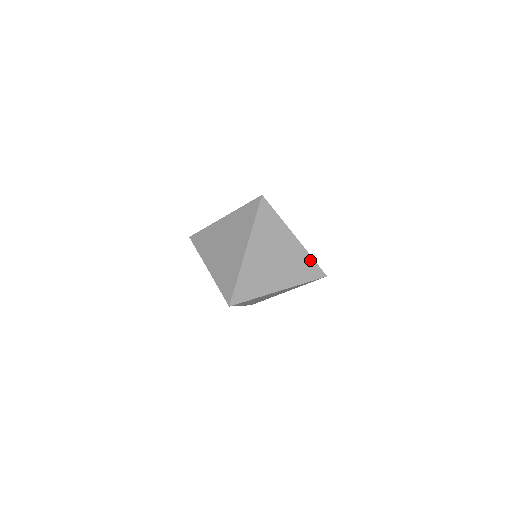
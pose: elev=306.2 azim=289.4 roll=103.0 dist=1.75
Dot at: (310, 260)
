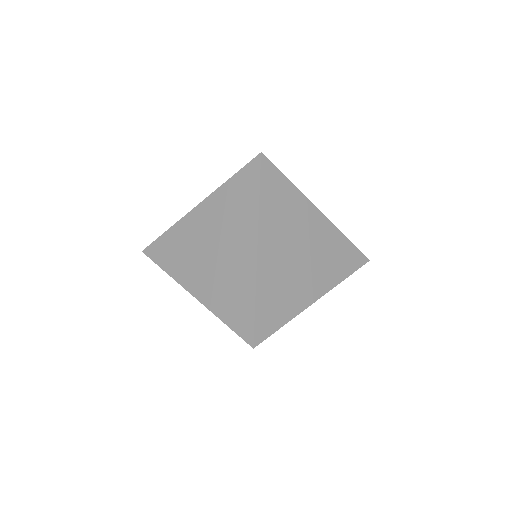
Dot at: (345, 242)
